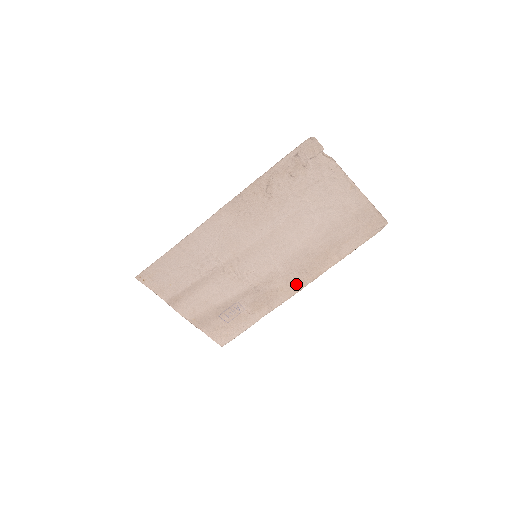
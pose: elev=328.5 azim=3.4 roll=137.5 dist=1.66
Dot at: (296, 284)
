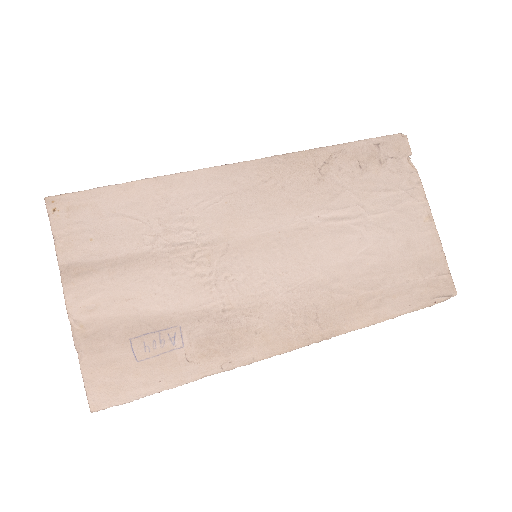
Dot at: (291, 335)
